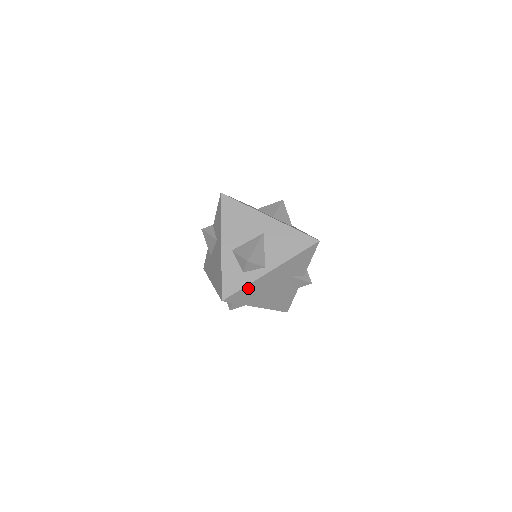
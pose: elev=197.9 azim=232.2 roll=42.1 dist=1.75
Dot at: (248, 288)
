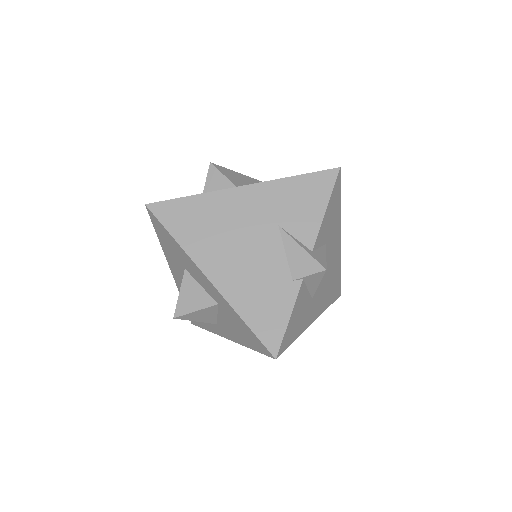
Dot at: (196, 205)
